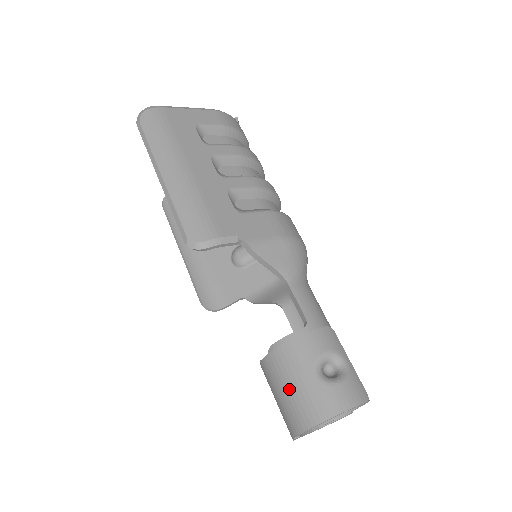
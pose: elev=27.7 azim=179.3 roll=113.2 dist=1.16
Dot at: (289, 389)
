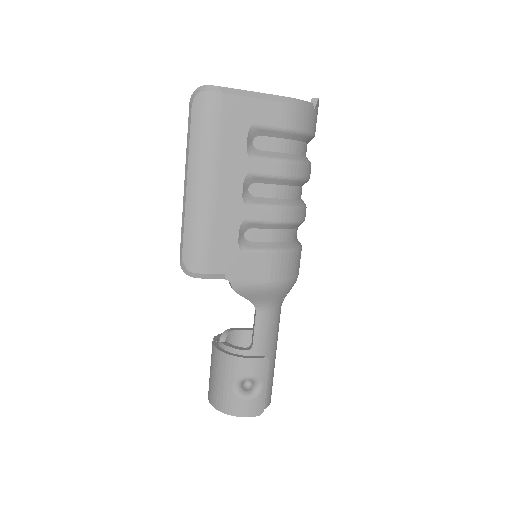
Dot at: (215, 379)
